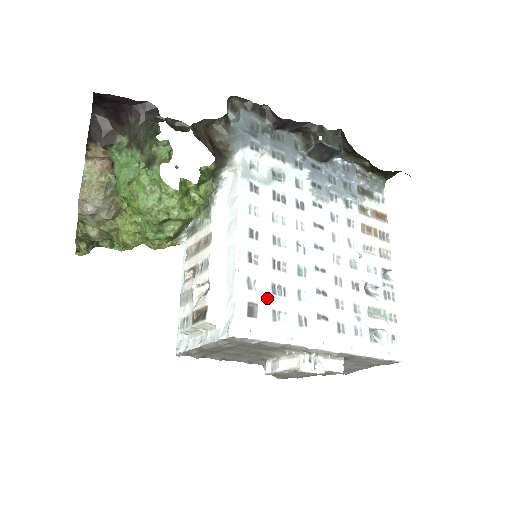
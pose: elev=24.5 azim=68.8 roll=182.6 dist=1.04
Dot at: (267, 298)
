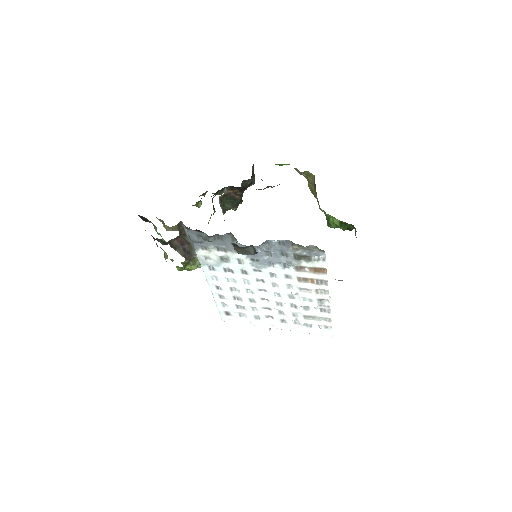
Dot at: (234, 310)
